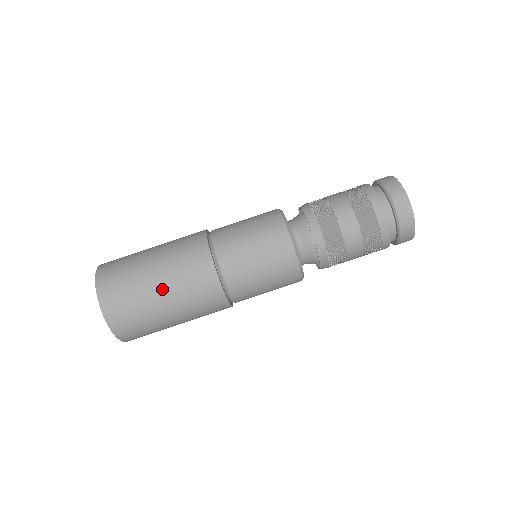
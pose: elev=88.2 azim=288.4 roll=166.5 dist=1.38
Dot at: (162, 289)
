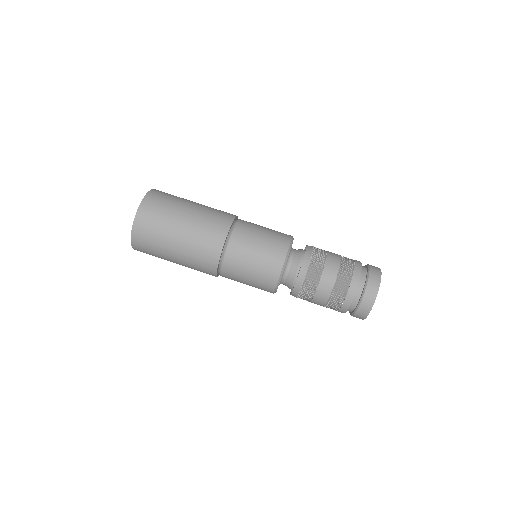
Dot at: (186, 221)
